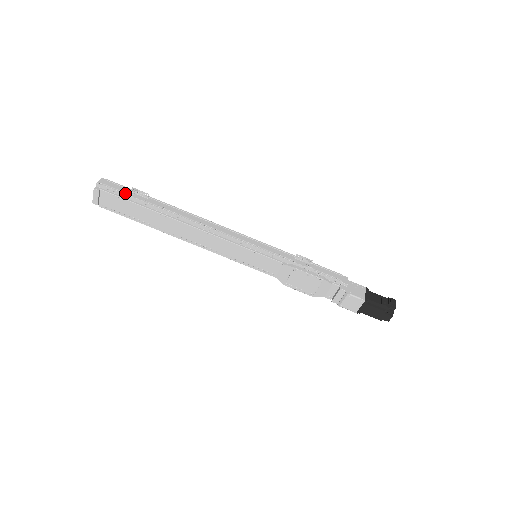
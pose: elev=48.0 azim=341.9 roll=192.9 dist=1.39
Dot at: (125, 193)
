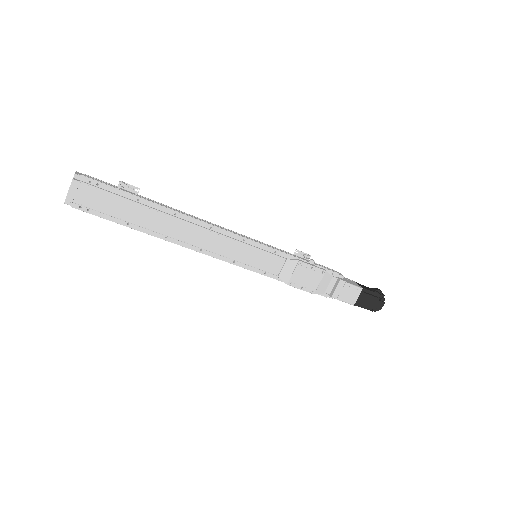
Dot at: (111, 187)
